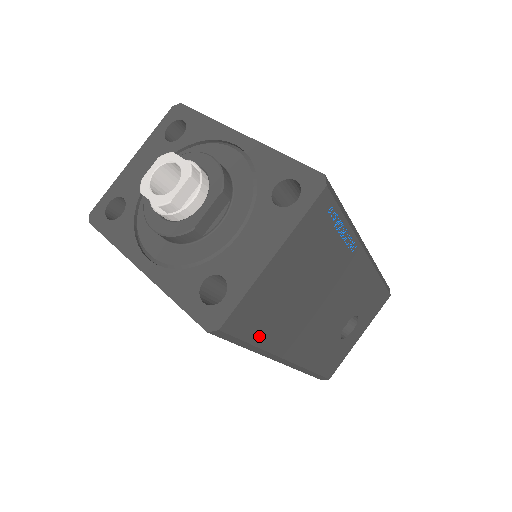
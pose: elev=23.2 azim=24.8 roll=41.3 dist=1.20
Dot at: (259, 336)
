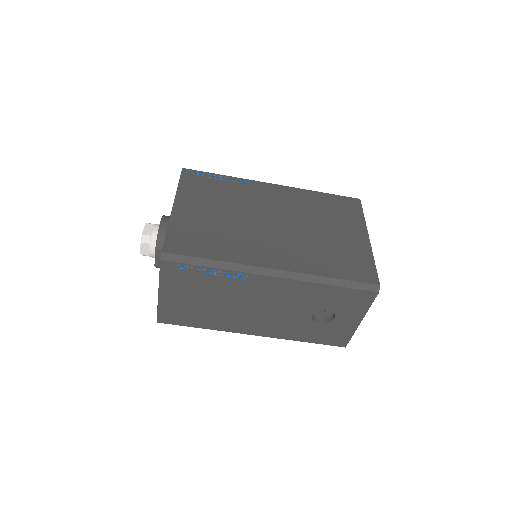
Dot at: (197, 324)
